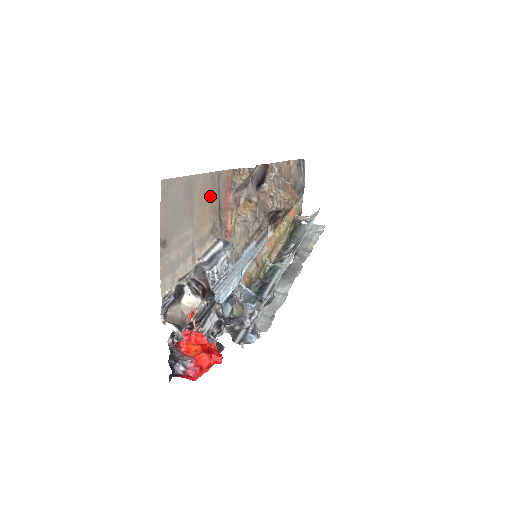
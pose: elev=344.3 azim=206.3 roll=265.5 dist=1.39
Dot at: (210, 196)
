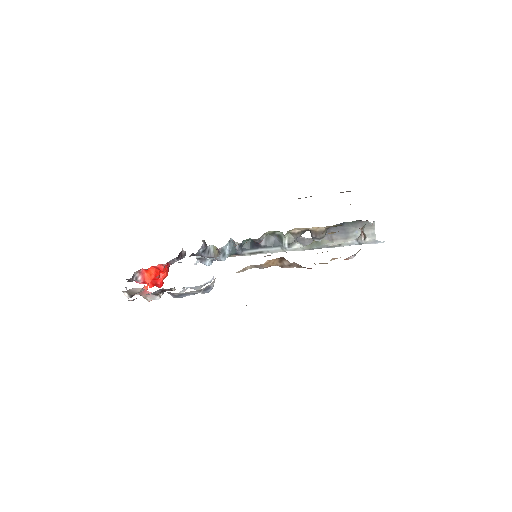
Dot at: occluded
